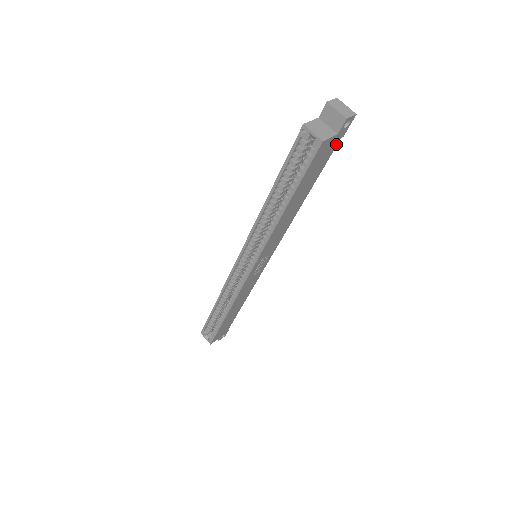
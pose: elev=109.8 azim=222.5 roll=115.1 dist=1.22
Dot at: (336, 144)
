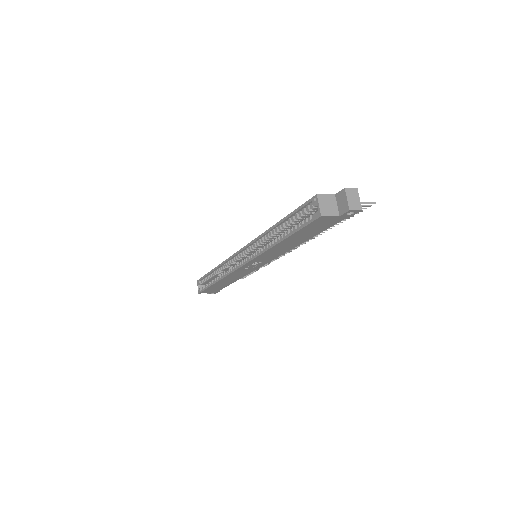
Dot at: (339, 221)
